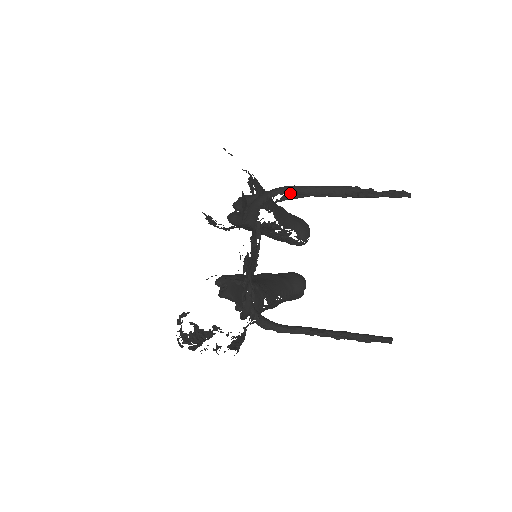
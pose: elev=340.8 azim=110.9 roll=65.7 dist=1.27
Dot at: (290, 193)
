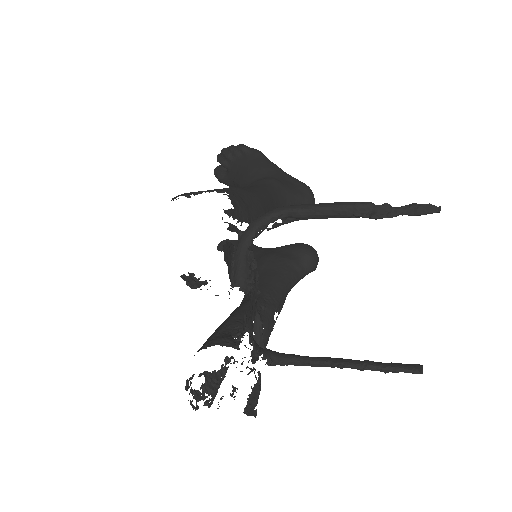
Dot at: (283, 218)
